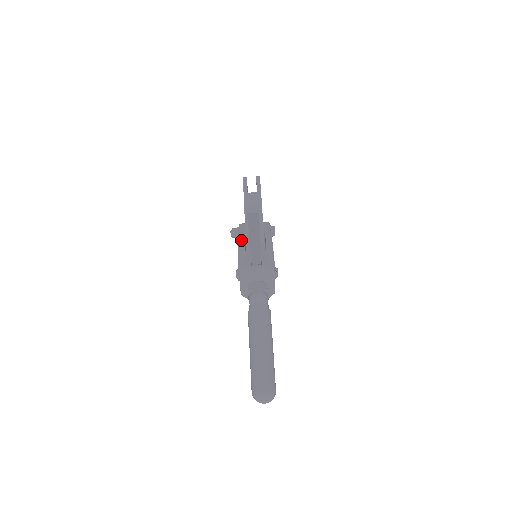
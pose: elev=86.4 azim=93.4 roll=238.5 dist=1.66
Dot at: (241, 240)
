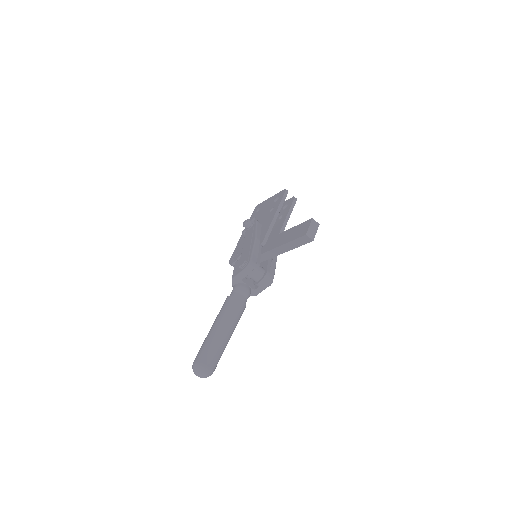
Dot at: (258, 237)
